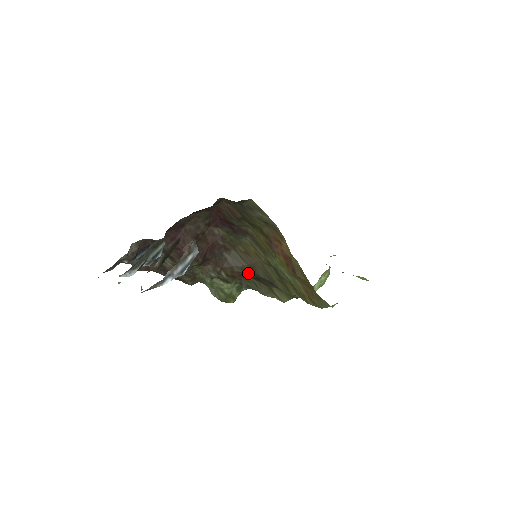
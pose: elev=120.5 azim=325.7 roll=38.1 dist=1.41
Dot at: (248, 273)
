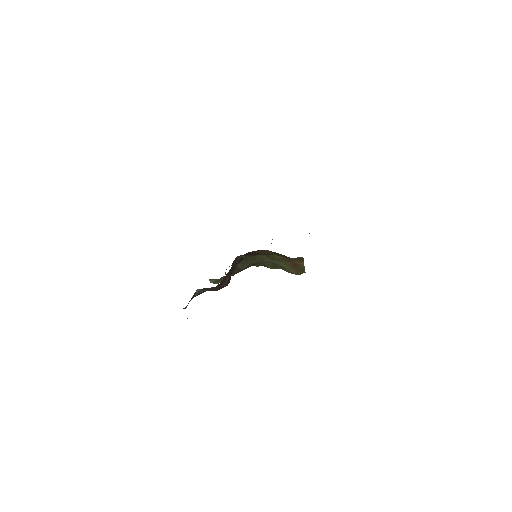
Dot at: (248, 267)
